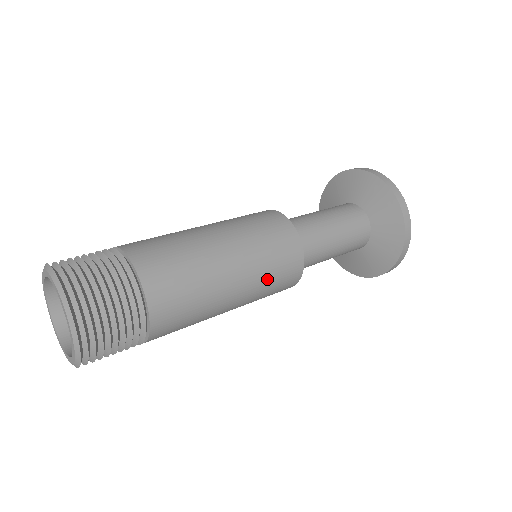
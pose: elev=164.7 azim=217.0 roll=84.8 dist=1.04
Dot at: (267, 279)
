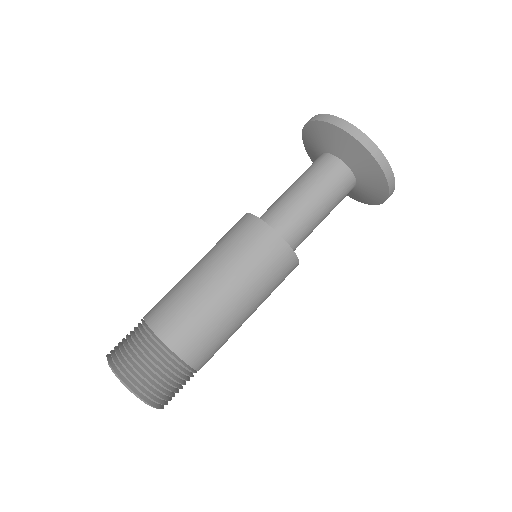
Dot at: (241, 258)
